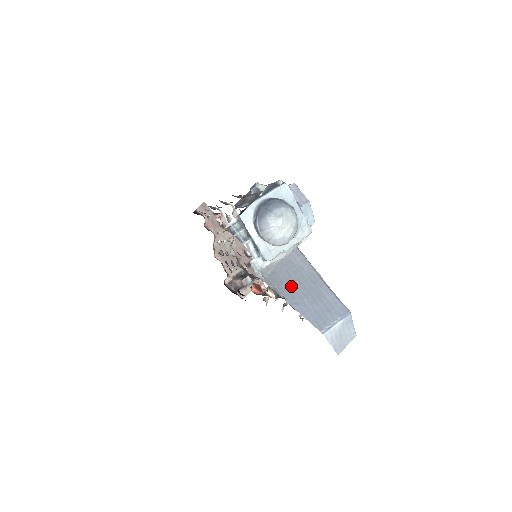
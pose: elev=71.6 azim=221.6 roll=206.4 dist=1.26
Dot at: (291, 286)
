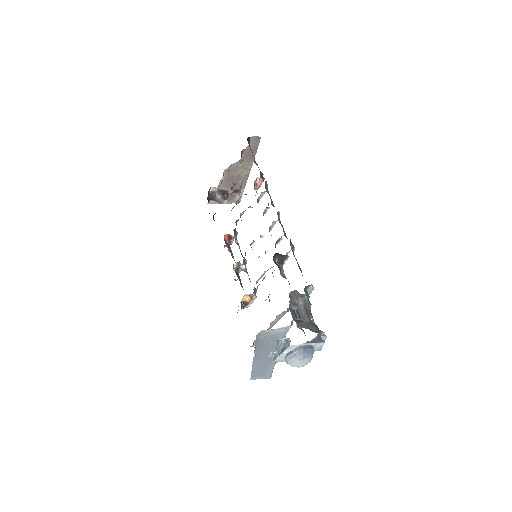
Dot at: (264, 350)
